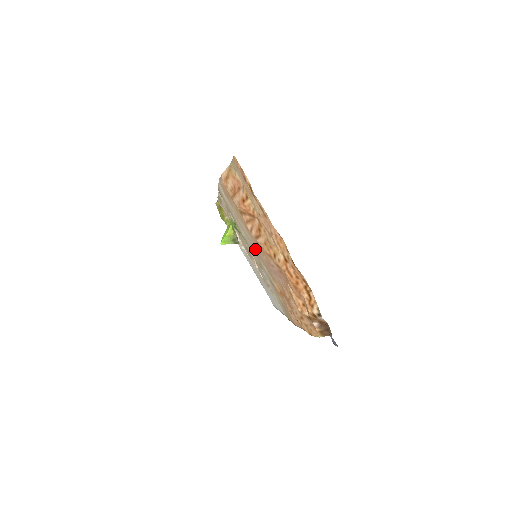
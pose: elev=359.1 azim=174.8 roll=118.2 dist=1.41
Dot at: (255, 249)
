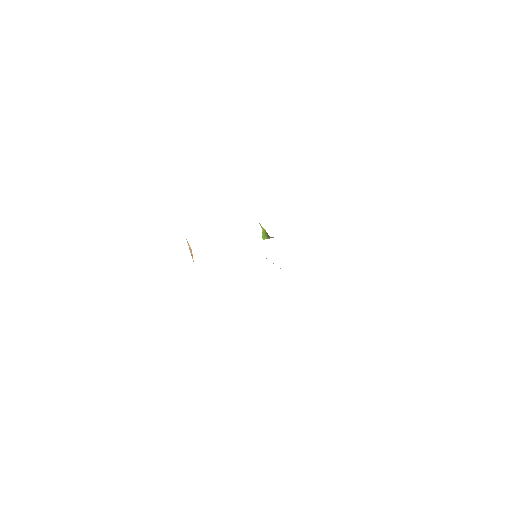
Dot at: occluded
